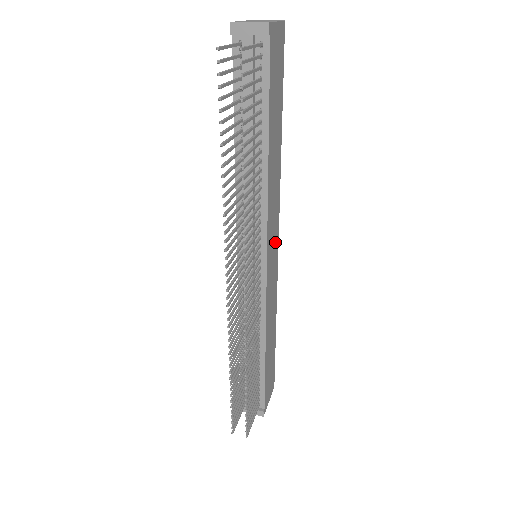
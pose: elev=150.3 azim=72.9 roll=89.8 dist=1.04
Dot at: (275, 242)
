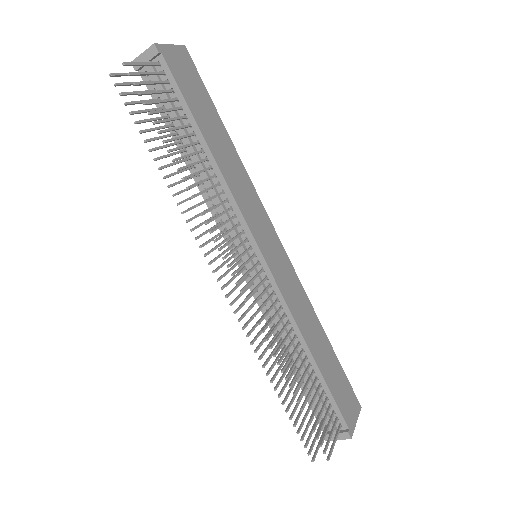
Dot at: (271, 237)
